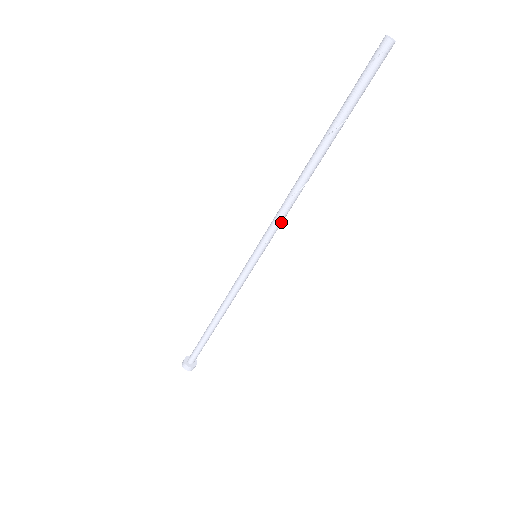
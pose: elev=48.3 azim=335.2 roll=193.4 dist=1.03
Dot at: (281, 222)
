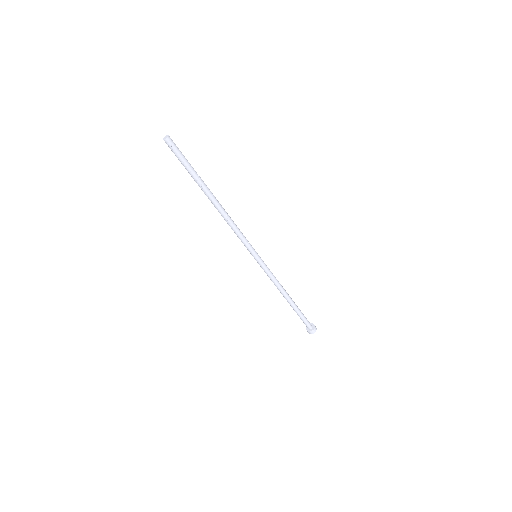
Dot at: (241, 233)
